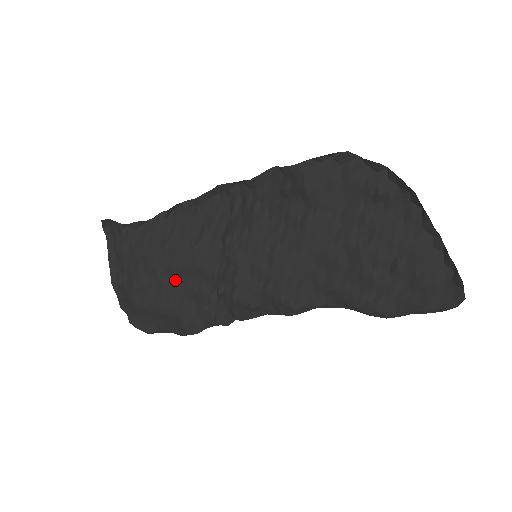
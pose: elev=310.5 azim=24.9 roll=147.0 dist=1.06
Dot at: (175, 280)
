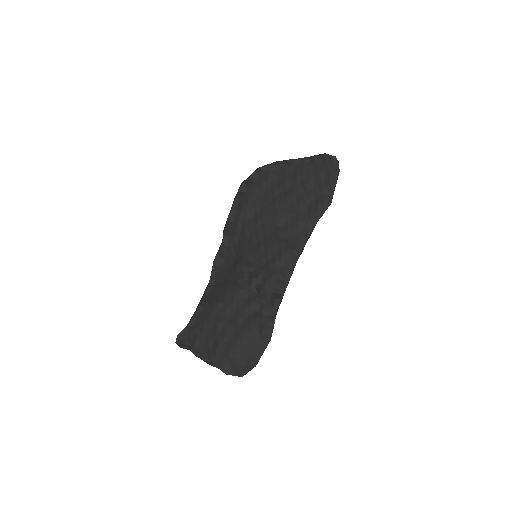
Dot at: (235, 314)
